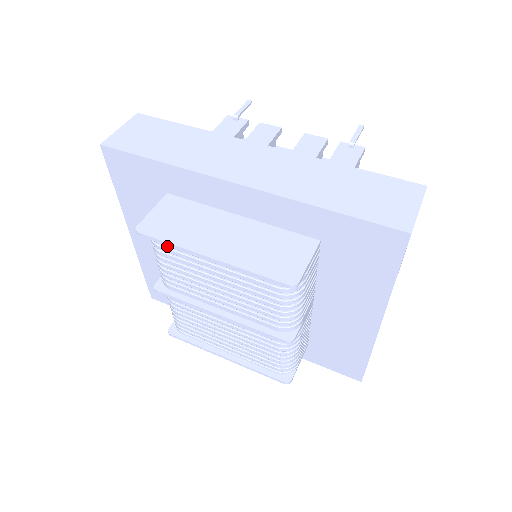
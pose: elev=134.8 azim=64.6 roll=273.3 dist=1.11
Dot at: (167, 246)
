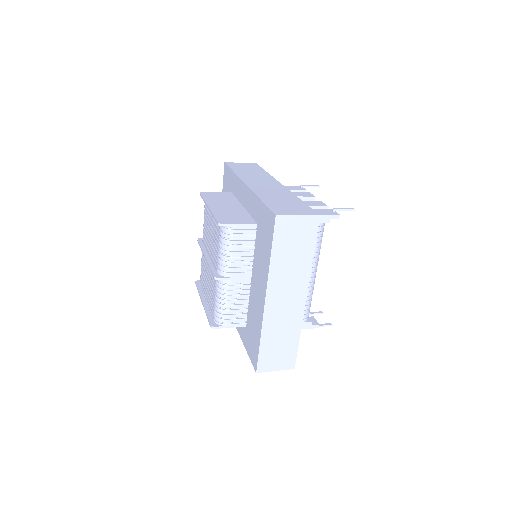
Dot at: occluded
